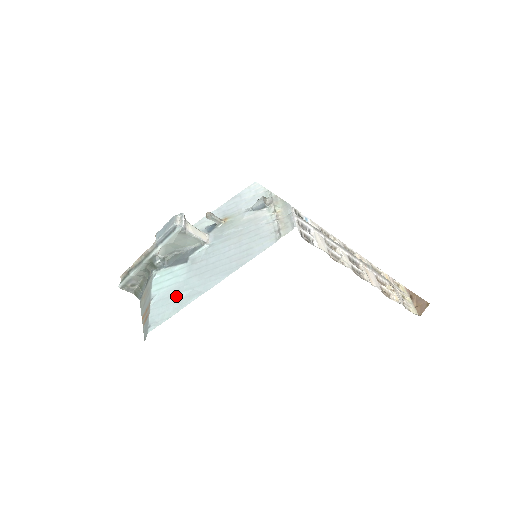
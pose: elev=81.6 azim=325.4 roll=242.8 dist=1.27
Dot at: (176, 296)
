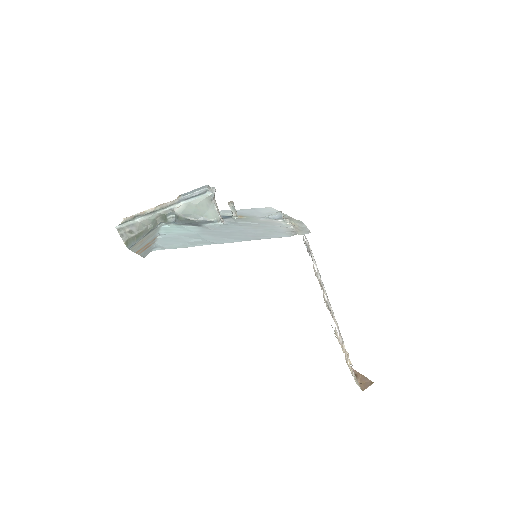
Dot at: (187, 239)
